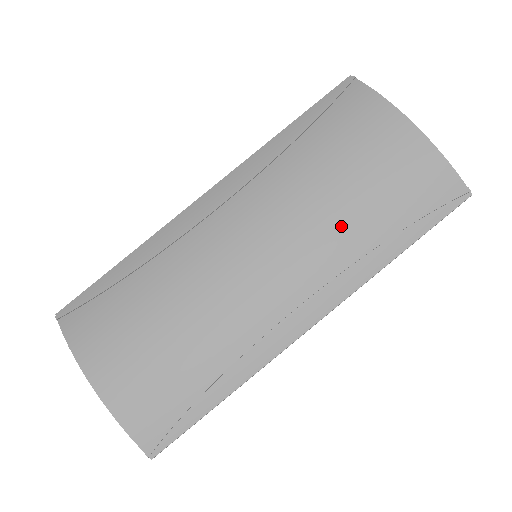
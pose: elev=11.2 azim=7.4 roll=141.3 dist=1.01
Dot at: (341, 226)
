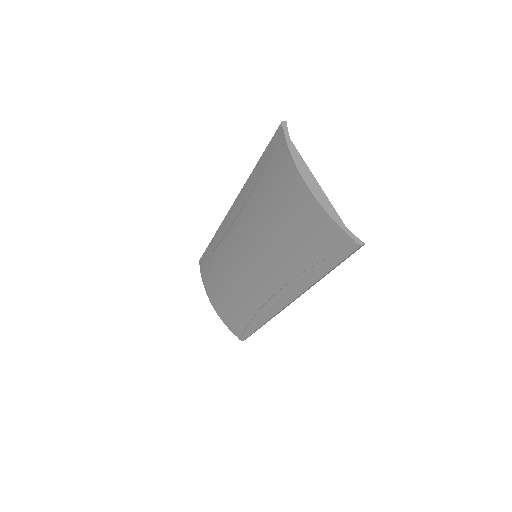
Dot at: (281, 255)
